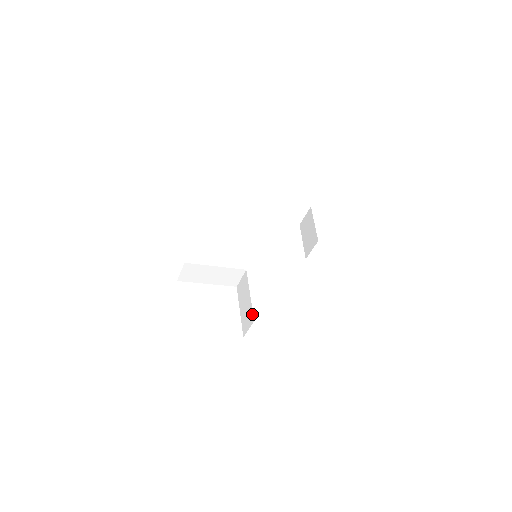
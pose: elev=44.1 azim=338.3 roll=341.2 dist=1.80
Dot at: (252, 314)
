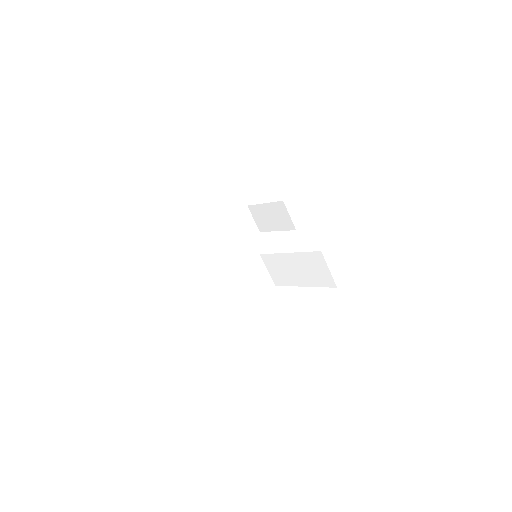
Dot at: (312, 254)
